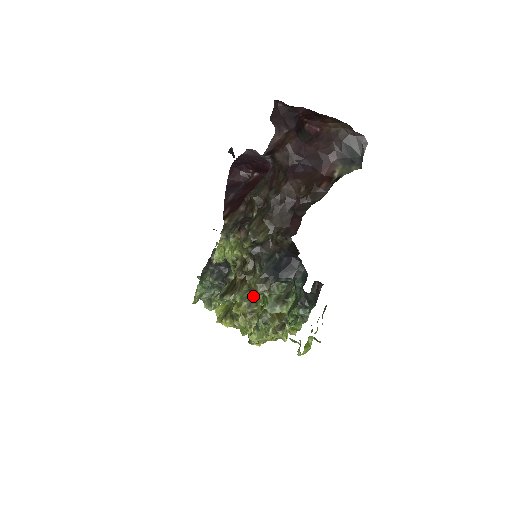
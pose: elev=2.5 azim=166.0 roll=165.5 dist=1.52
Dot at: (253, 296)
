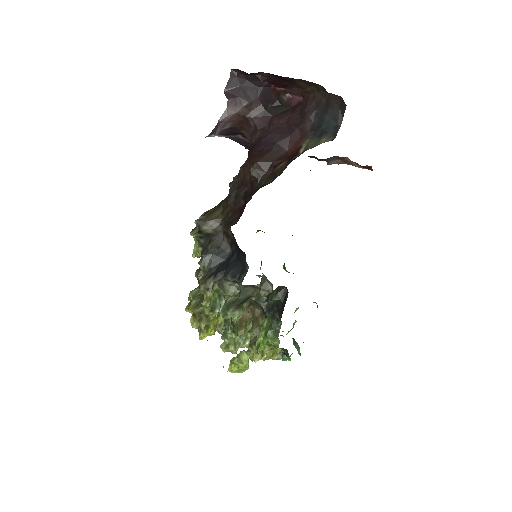
Dot at: (203, 295)
